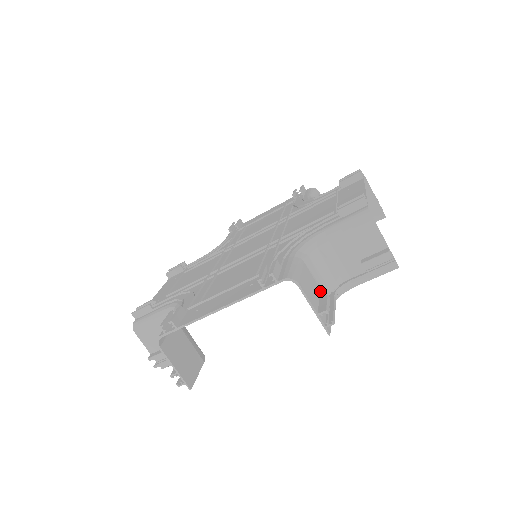
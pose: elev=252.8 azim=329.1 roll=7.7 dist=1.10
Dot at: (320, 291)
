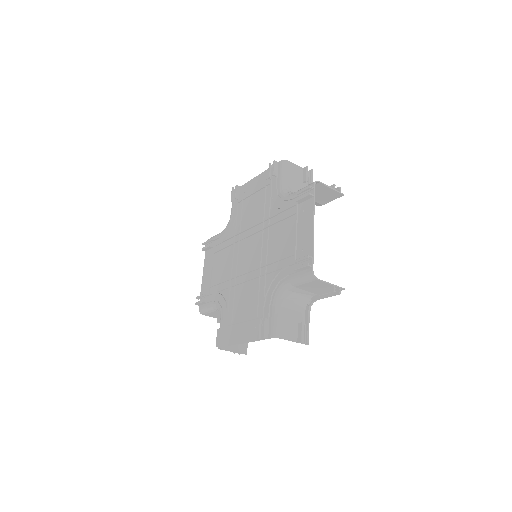
Dot at: (298, 314)
